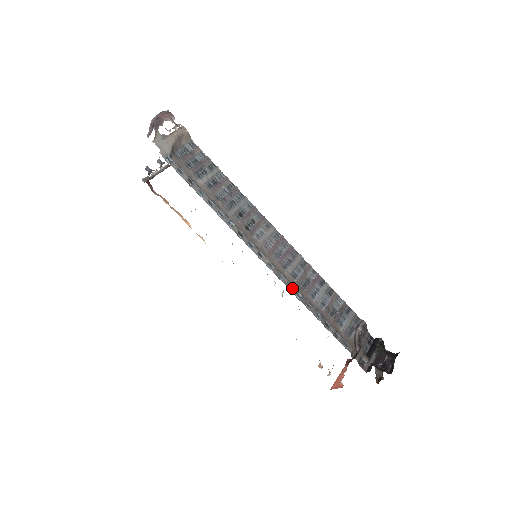
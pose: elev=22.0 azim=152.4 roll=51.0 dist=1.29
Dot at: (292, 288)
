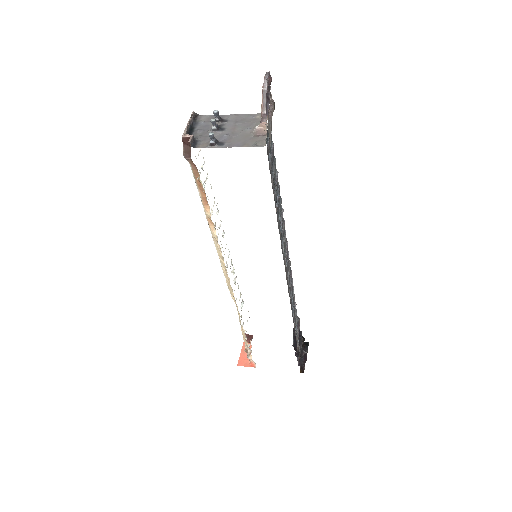
Dot at: occluded
